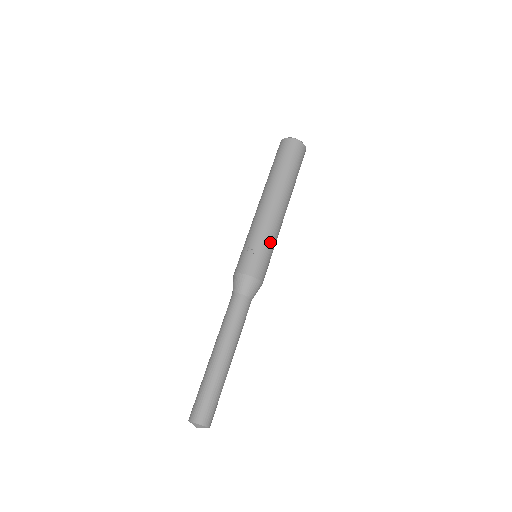
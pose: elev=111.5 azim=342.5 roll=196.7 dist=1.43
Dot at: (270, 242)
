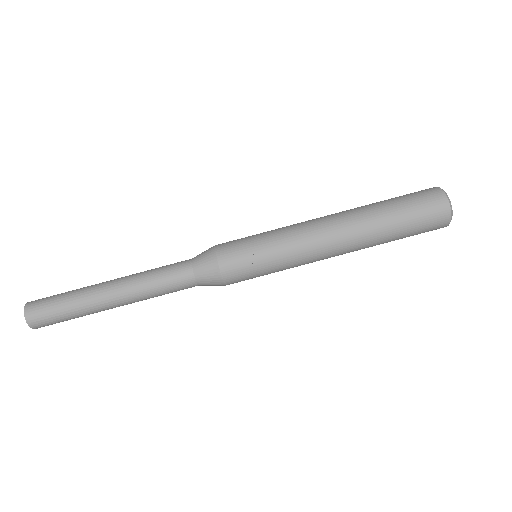
Dot at: (281, 269)
